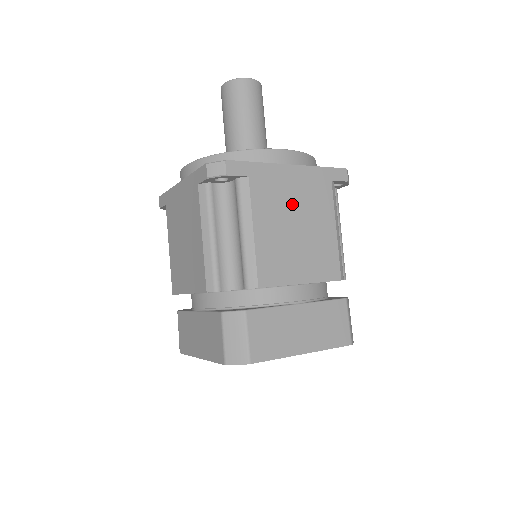
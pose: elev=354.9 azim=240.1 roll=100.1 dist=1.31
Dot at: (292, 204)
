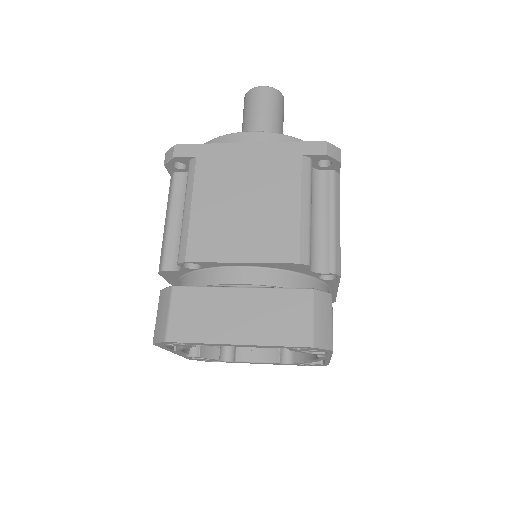
Dot at: (243, 180)
